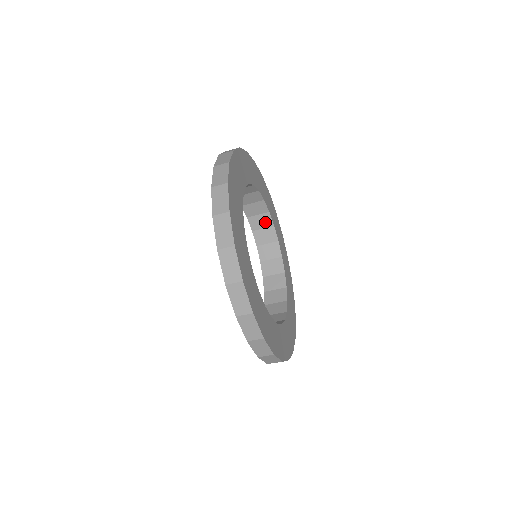
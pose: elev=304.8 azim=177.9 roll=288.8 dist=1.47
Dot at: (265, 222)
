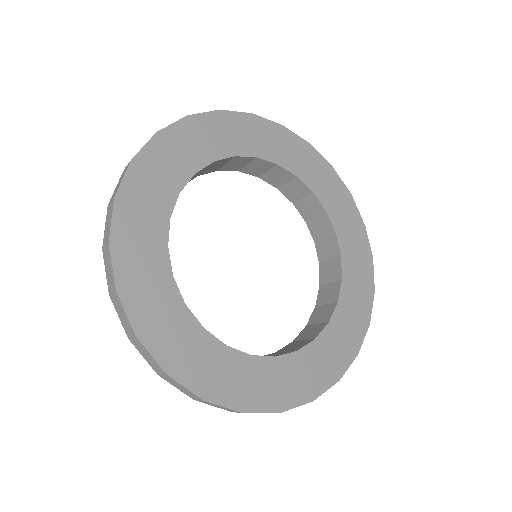
Dot at: (220, 163)
